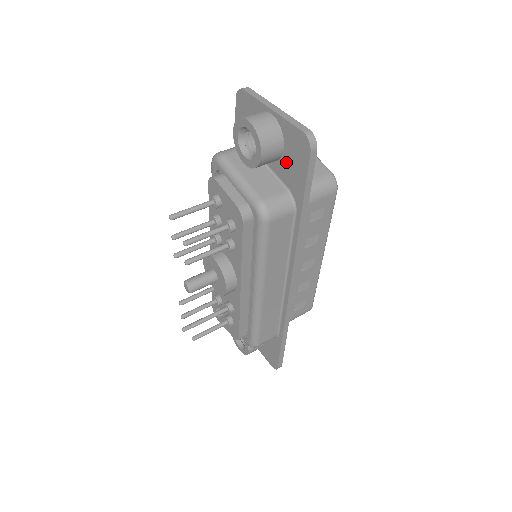
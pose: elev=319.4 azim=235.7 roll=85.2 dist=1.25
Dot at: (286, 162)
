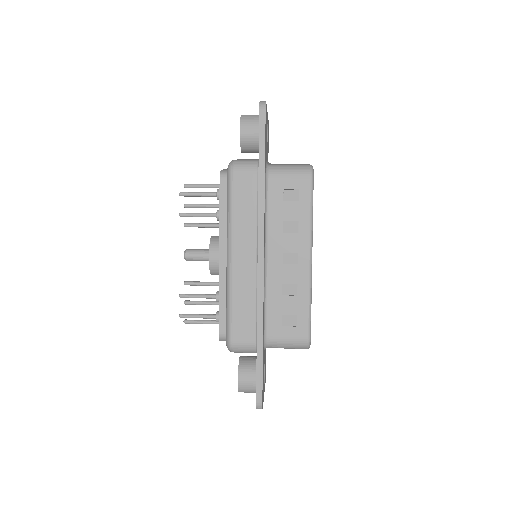
Dot at: occluded
